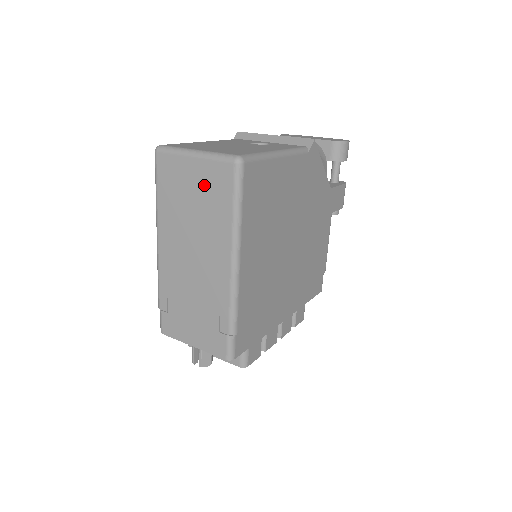
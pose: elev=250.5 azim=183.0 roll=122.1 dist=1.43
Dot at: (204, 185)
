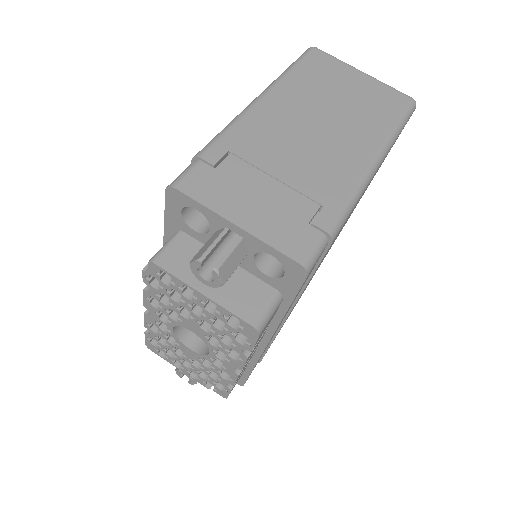
Dot at: (366, 93)
